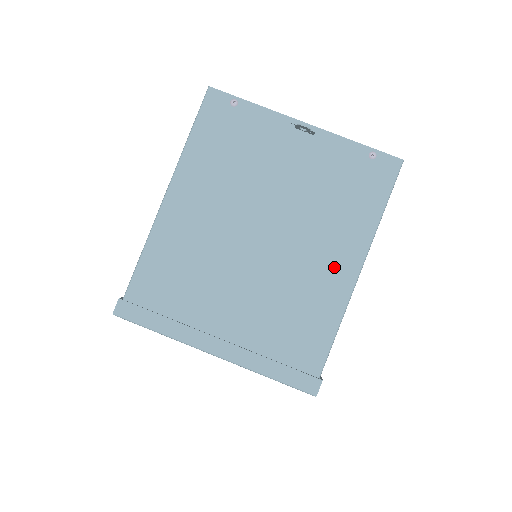
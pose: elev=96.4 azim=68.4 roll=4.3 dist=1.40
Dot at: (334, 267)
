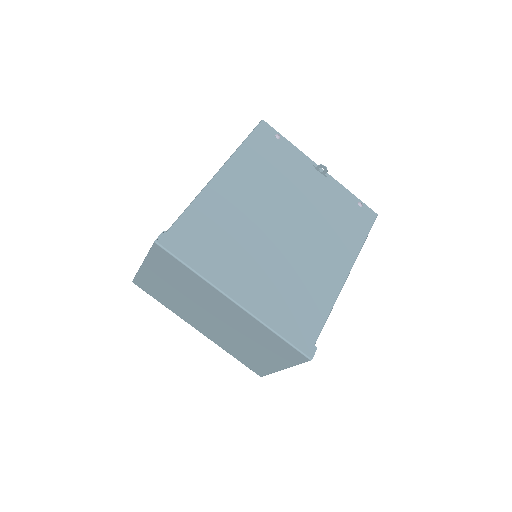
Dot at: (331, 266)
